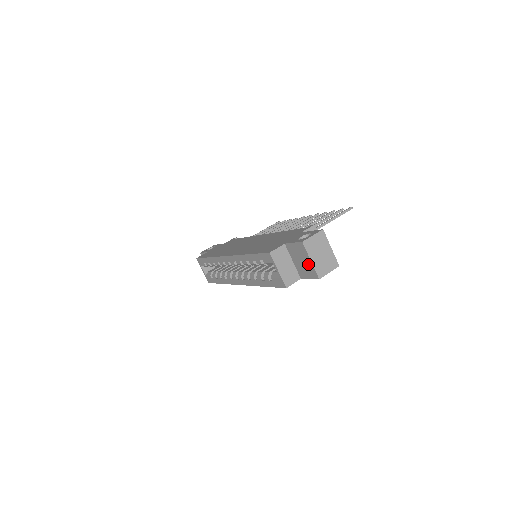
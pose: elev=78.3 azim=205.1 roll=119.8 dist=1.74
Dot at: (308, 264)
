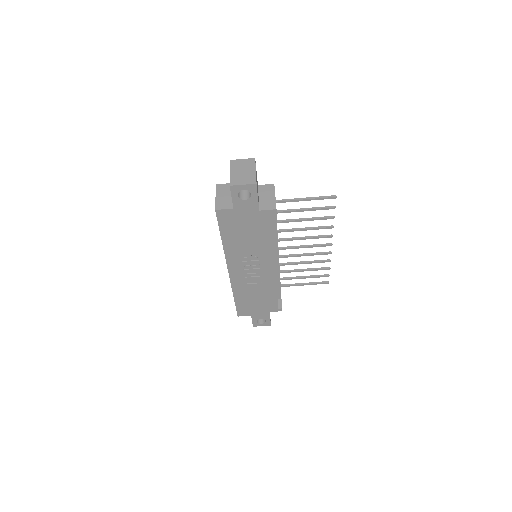
Dot at: occluded
